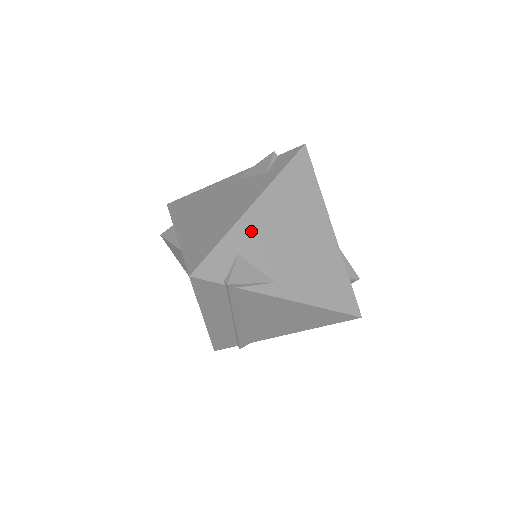
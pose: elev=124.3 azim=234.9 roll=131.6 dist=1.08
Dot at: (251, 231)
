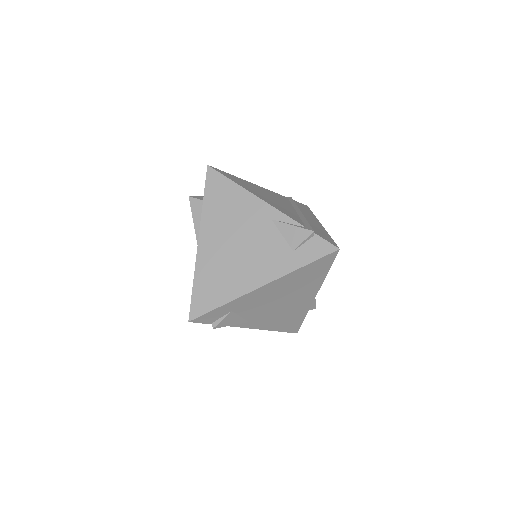
Dot at: (250, 300)
